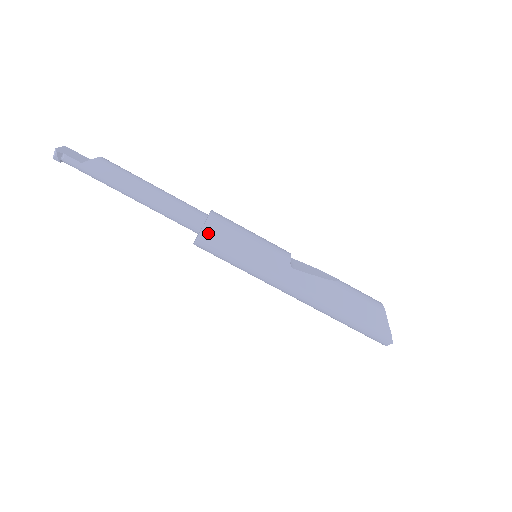
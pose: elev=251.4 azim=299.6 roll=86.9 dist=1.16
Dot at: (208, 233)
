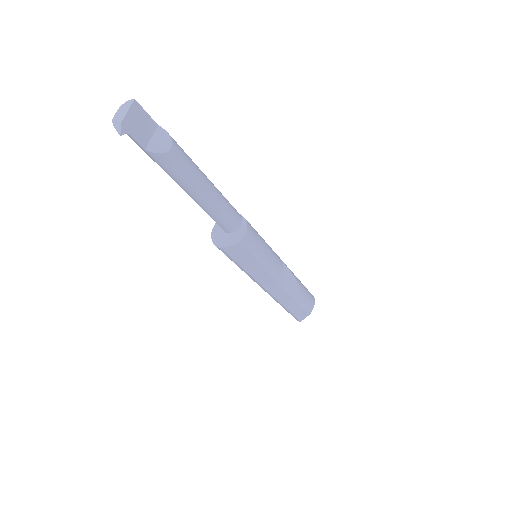
Dot at: (228, 251)
